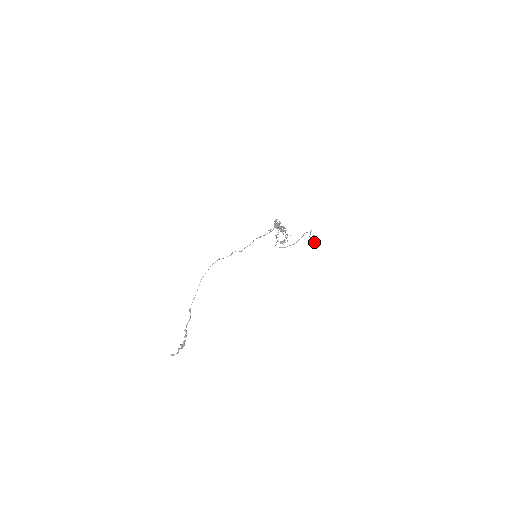
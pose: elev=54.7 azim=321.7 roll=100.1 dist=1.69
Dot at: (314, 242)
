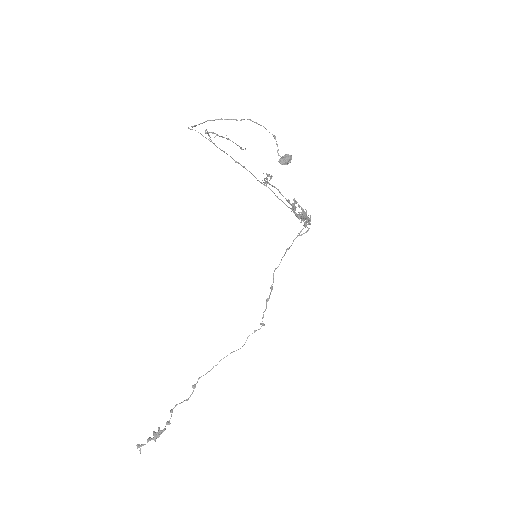
Dot at: (284, 162)
